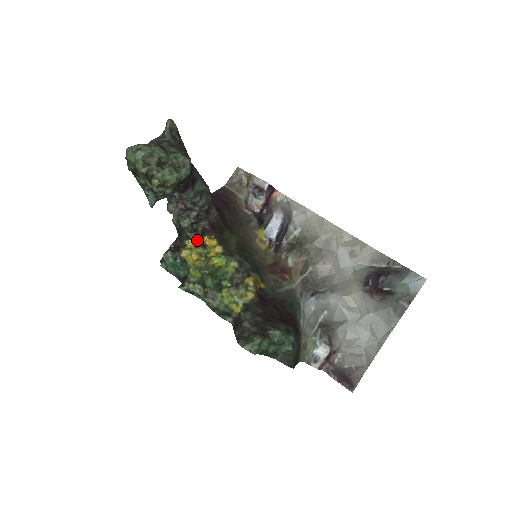
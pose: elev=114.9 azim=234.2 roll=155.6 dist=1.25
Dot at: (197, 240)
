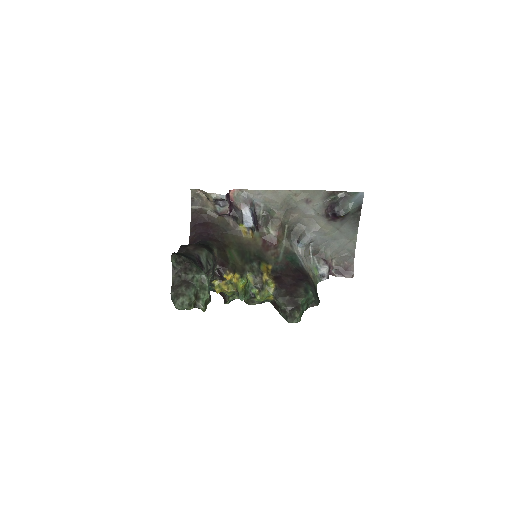
Dot at: (218, 278)
